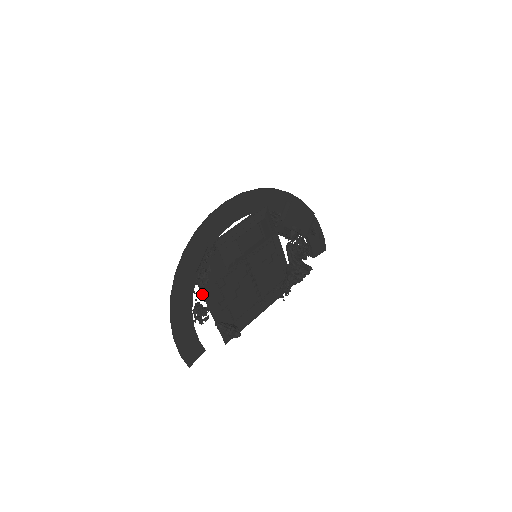
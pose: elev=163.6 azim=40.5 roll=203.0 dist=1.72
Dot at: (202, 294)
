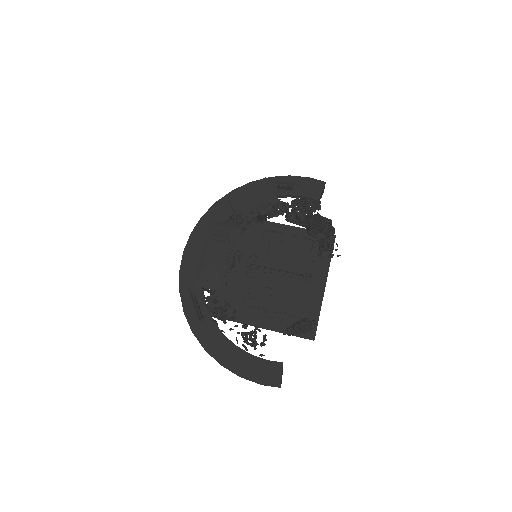
Dot at: occluded
